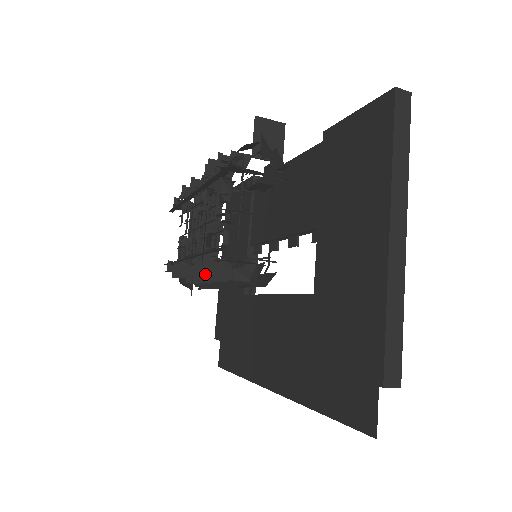
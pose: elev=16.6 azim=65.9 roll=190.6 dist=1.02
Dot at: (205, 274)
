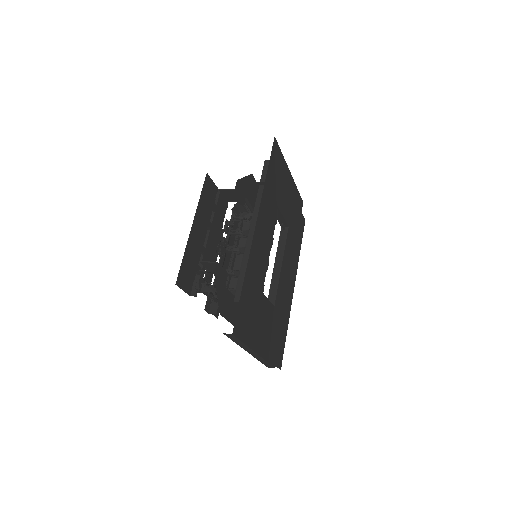
Dot at: (227, 276)
